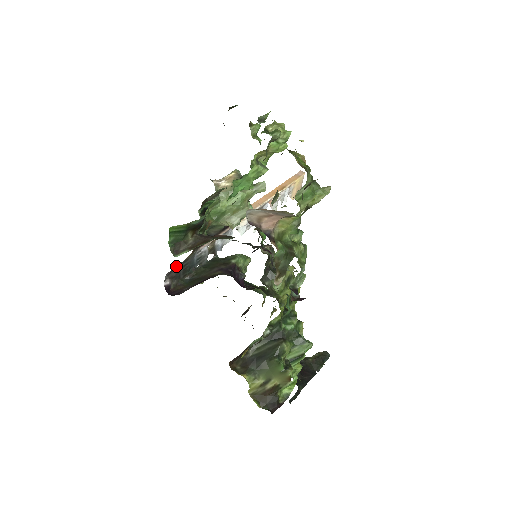
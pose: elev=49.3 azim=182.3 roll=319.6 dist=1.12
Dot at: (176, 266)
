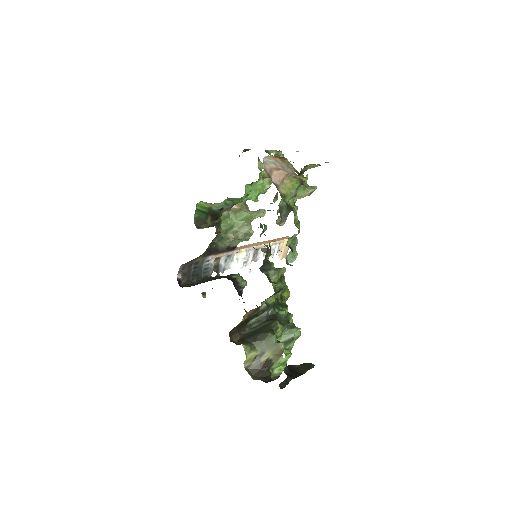
Dot at: (189, 261)
